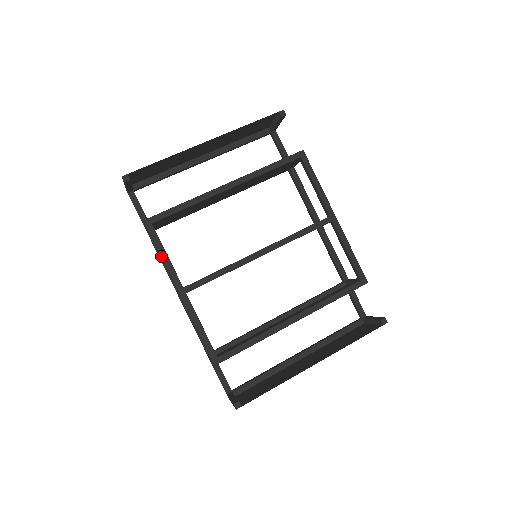
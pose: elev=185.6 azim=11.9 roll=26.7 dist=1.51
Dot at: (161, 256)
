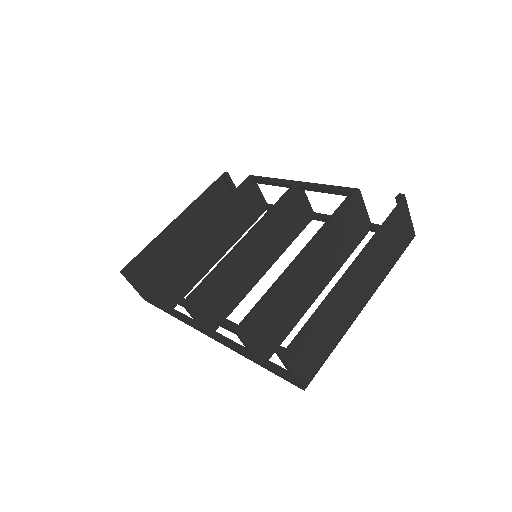
Dot at: (160, 292)
